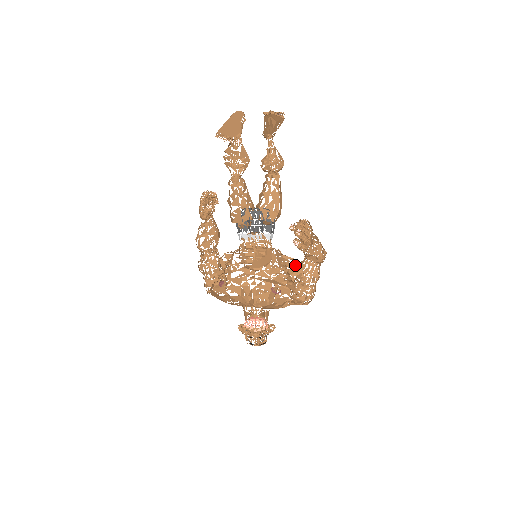
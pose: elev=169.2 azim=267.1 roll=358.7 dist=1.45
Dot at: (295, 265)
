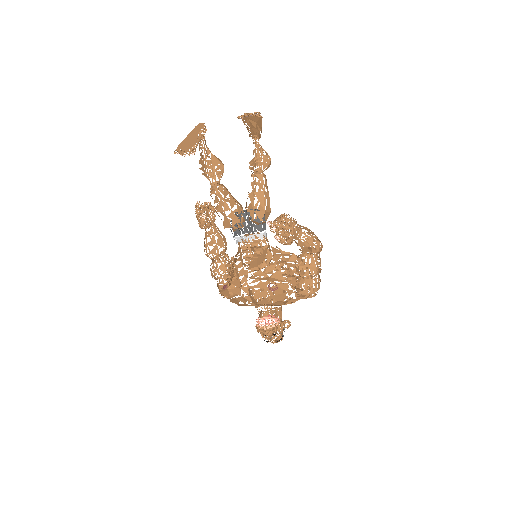
Dot at: (295, 259)
